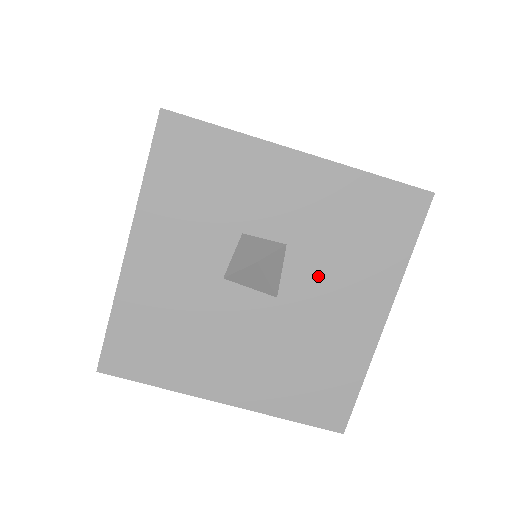
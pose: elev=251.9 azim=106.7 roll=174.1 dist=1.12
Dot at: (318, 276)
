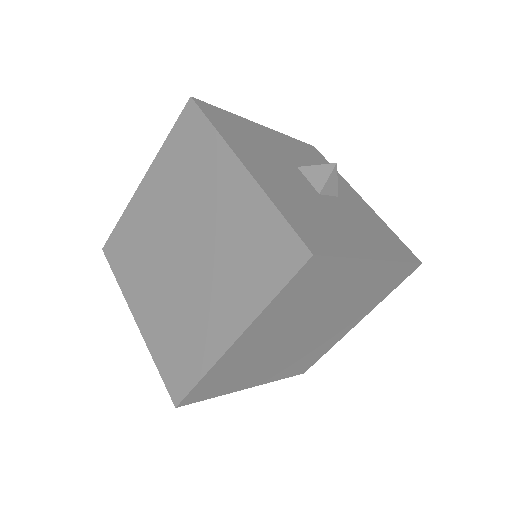
Dot at: (347, 215)
